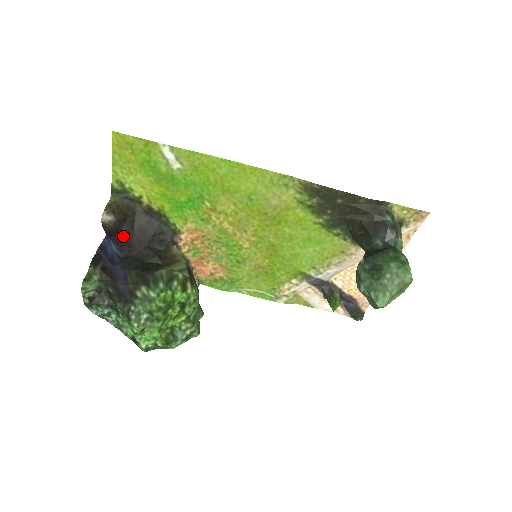
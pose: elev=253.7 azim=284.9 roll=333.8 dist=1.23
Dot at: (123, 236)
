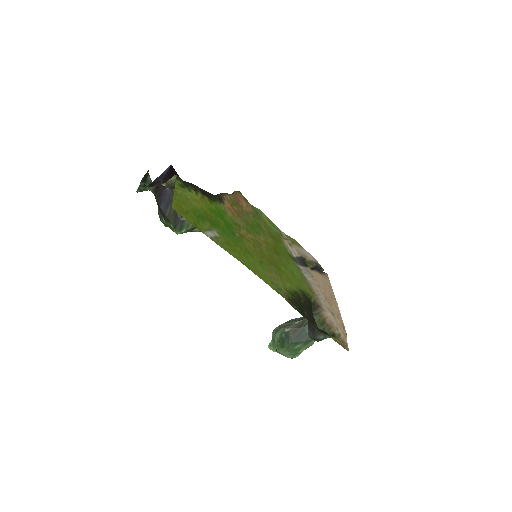
Dot at: occluded
